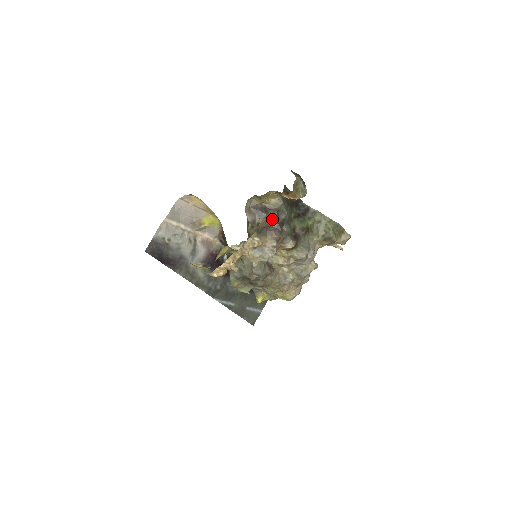
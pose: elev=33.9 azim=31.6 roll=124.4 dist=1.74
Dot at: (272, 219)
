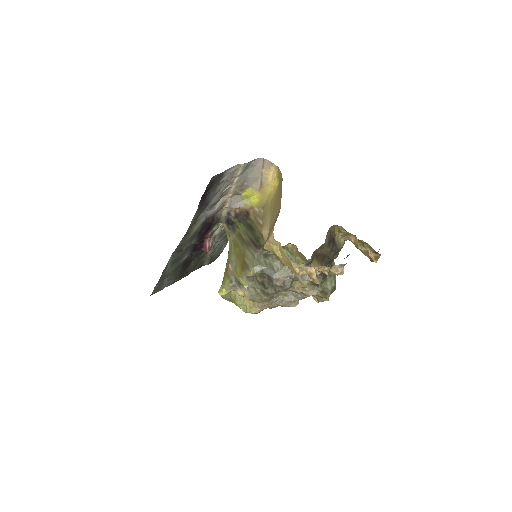
Dot at: (332, 253)
